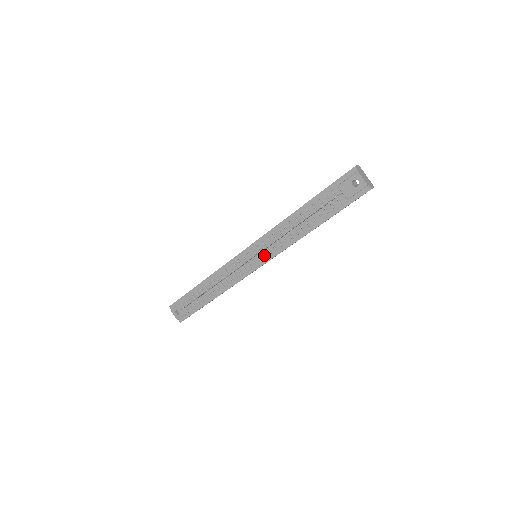
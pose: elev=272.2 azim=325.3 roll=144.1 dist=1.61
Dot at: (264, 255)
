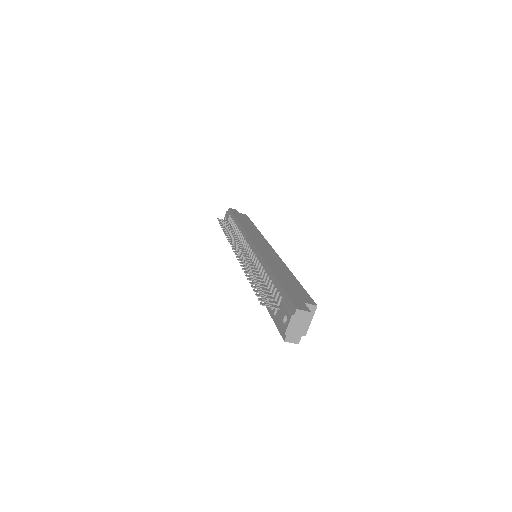
Dot at: (248, 263)
